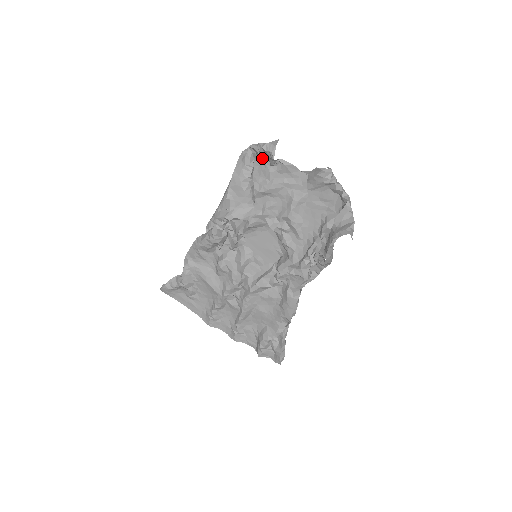
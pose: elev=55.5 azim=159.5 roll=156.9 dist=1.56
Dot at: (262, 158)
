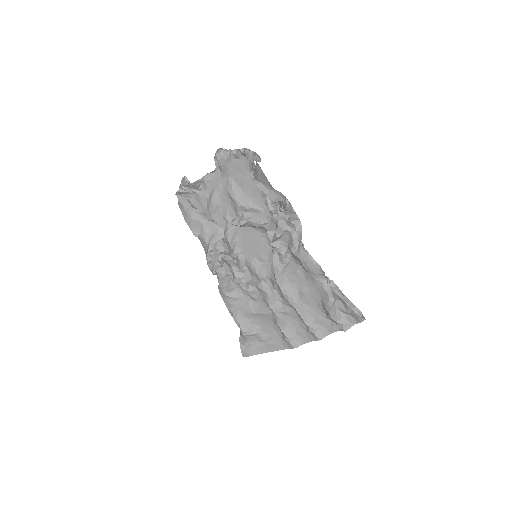
Dot at: (191, 193)
